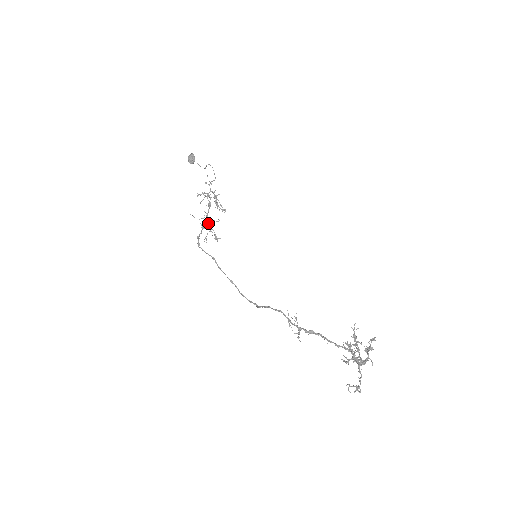
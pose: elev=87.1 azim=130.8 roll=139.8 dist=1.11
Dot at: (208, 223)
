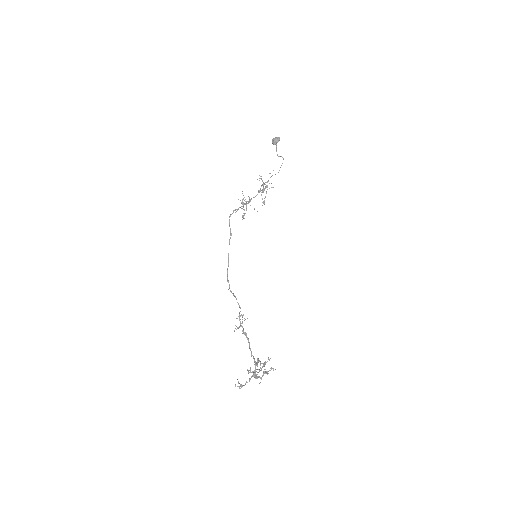
Dot at: occluded
